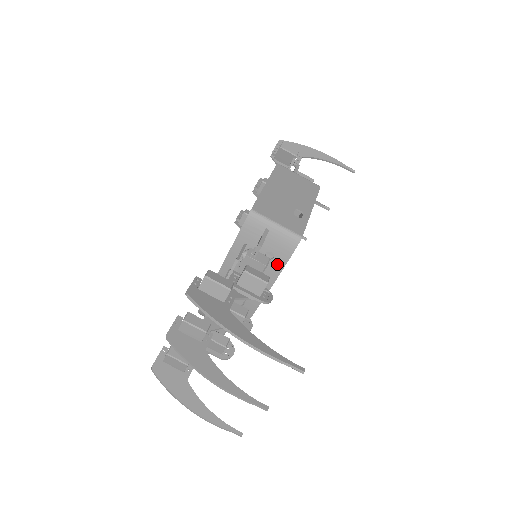
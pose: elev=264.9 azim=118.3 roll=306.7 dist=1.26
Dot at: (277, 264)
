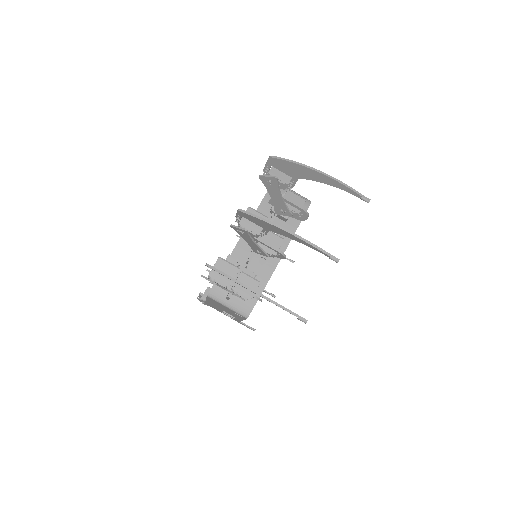
Dot at: occluded
